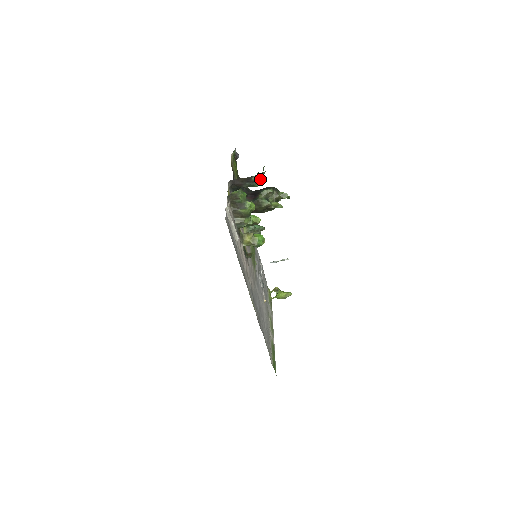
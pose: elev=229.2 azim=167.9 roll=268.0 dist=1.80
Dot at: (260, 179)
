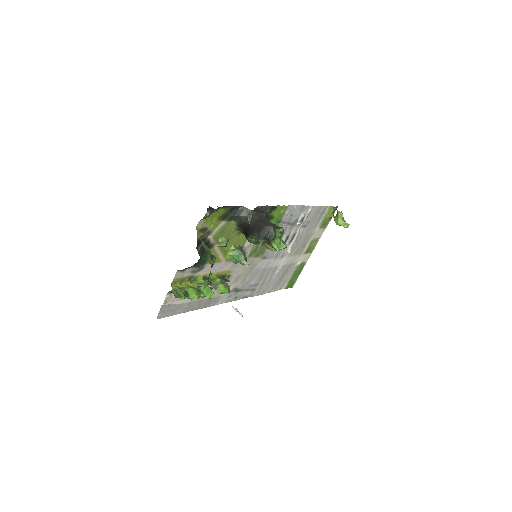
Dot at: occluded
